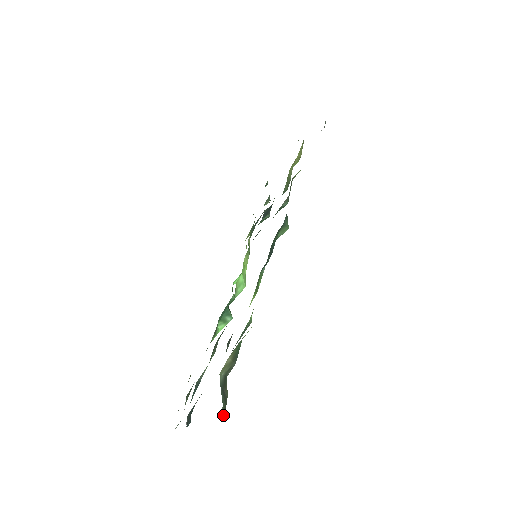
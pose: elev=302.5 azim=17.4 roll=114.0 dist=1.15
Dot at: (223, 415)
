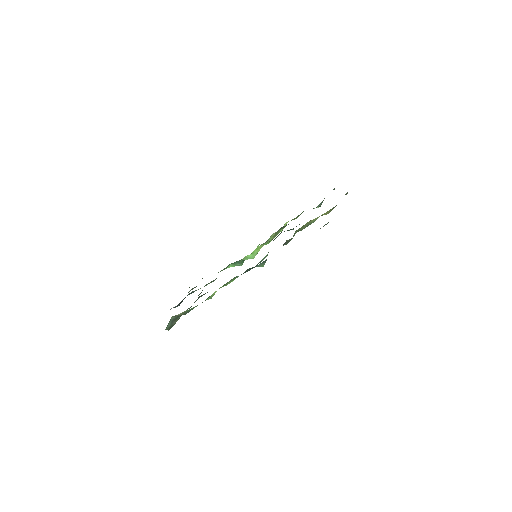
Dot at: (168, 329)
